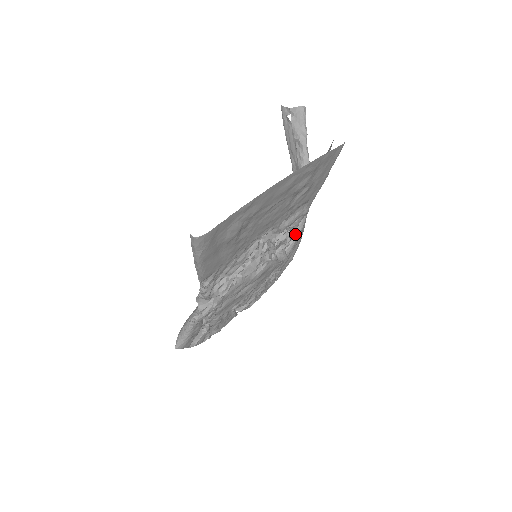
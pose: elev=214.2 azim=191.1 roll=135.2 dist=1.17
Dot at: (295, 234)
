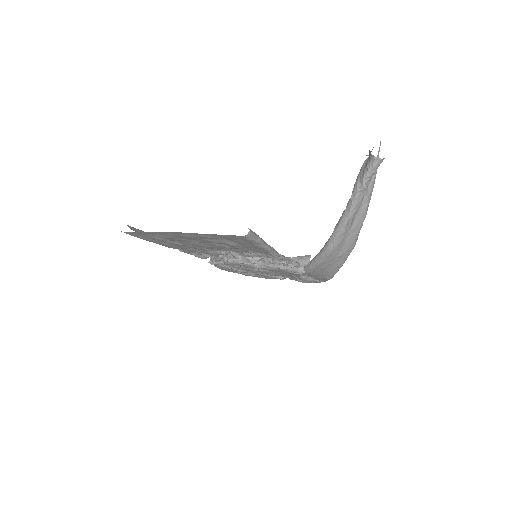
Dot at: (312, 263)
